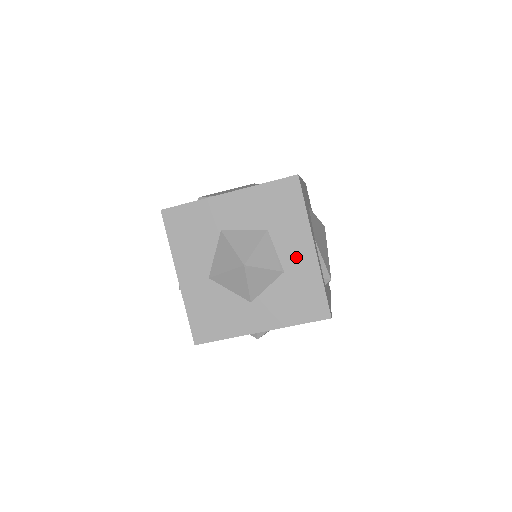
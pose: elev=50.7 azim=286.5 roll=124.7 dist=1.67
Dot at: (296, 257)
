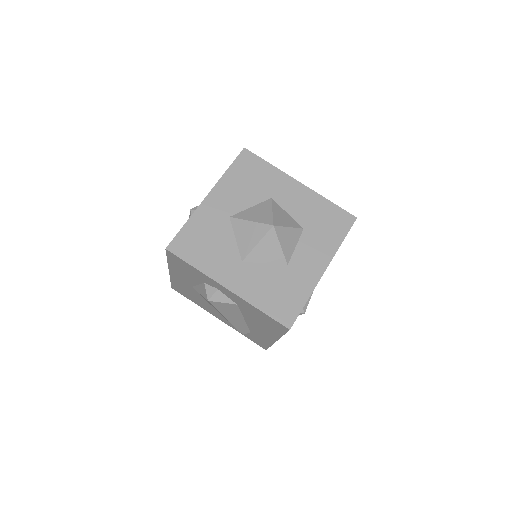
Dot at: (306, 264)
